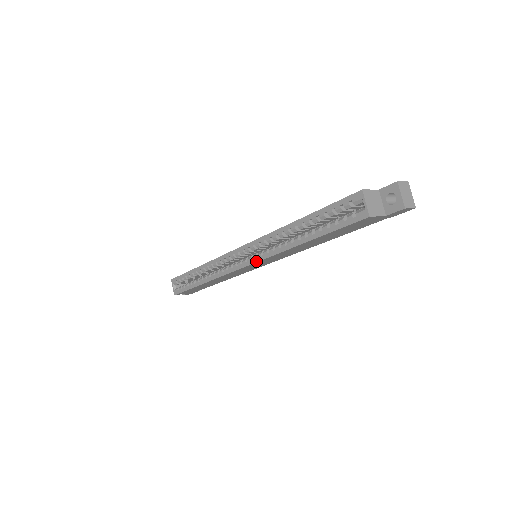
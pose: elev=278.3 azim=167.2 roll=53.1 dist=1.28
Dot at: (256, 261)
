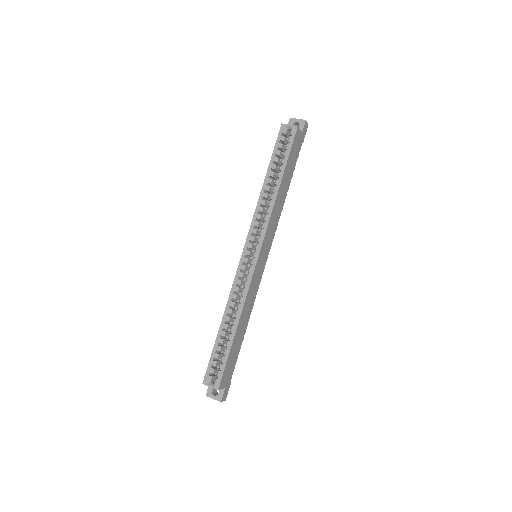
Dot at: (263, 239)
